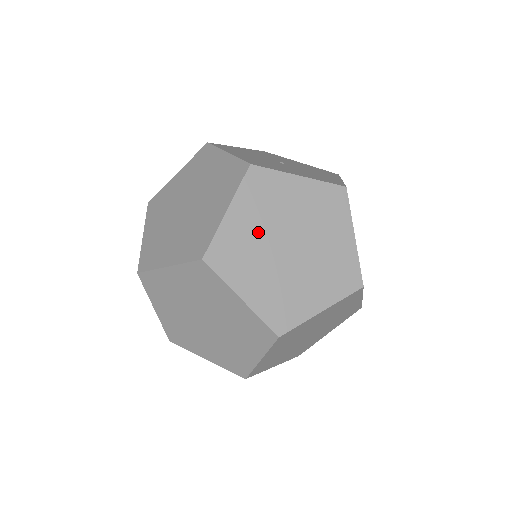
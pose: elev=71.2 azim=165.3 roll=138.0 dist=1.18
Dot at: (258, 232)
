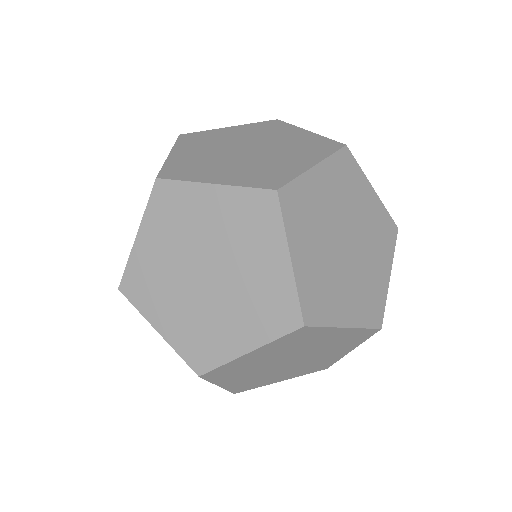
Dot at: (329, 207)
